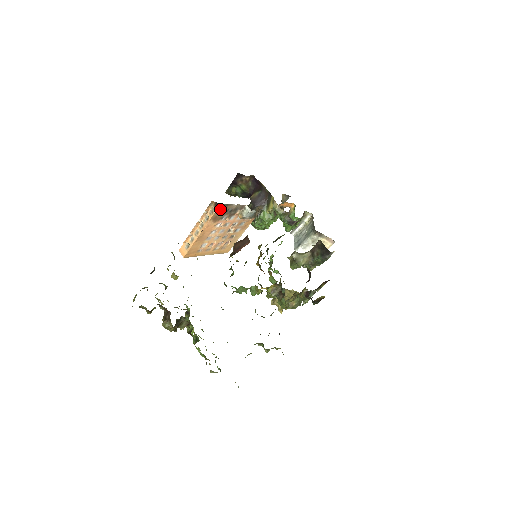
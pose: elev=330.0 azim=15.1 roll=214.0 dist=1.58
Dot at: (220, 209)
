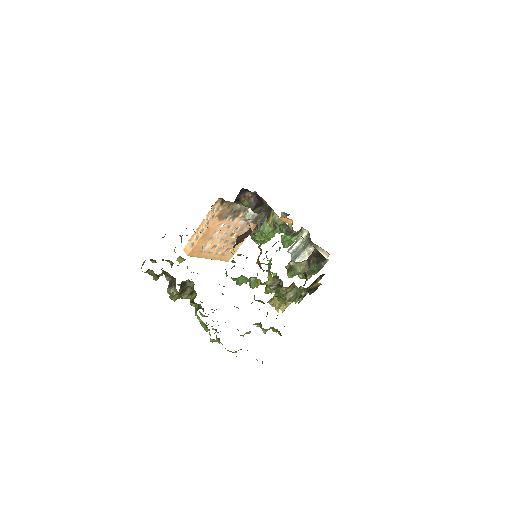
Dot at: (225, 206)
